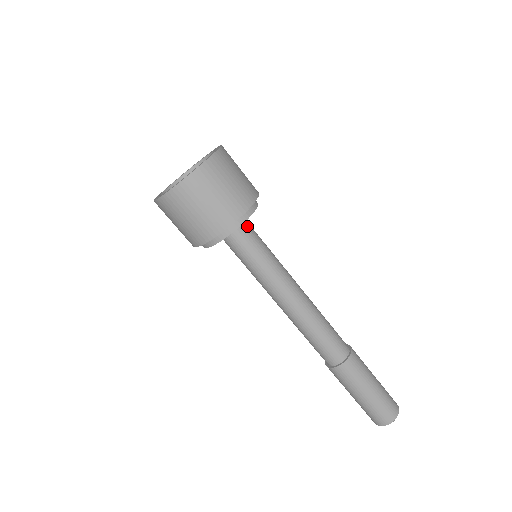
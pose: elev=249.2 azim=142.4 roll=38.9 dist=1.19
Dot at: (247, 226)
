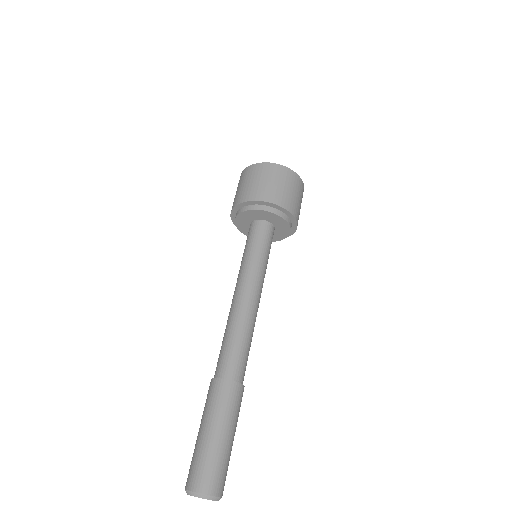
Dot at: (269, 230)
